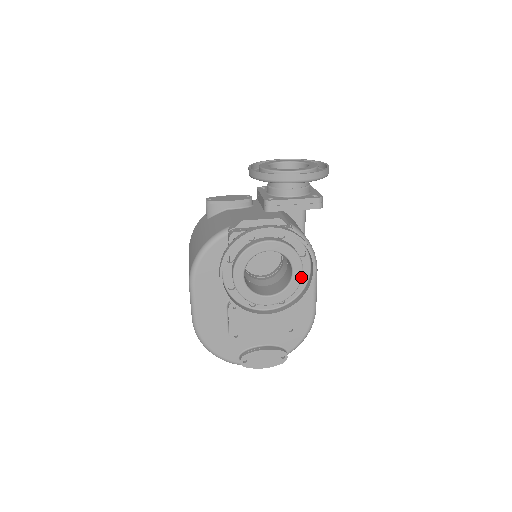
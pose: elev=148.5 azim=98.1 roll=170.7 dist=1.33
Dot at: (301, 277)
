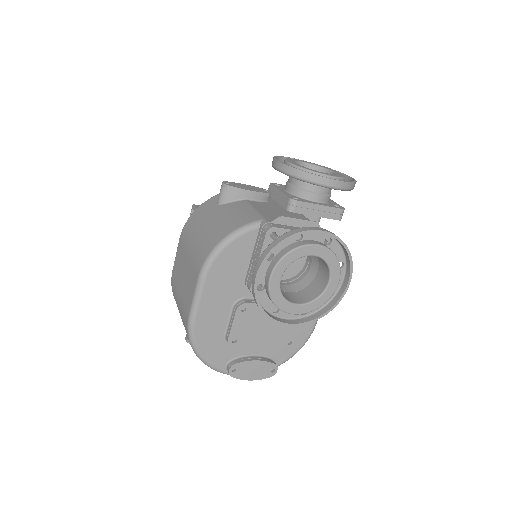
Dot at: occluded
